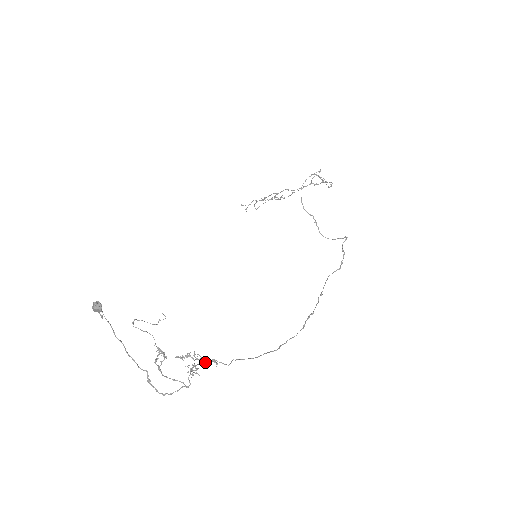
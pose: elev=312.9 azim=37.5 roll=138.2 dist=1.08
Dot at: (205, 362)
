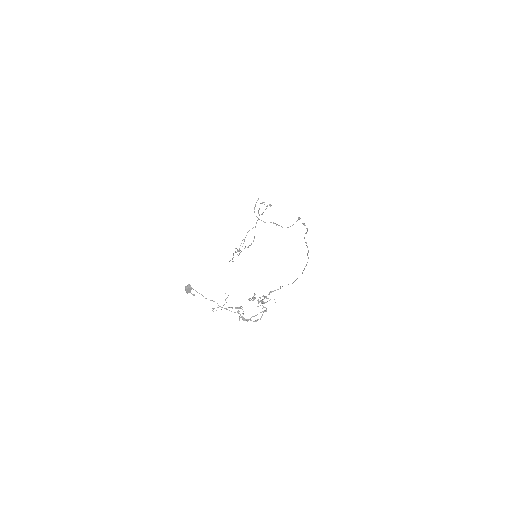
Dot at: (266, 296)
